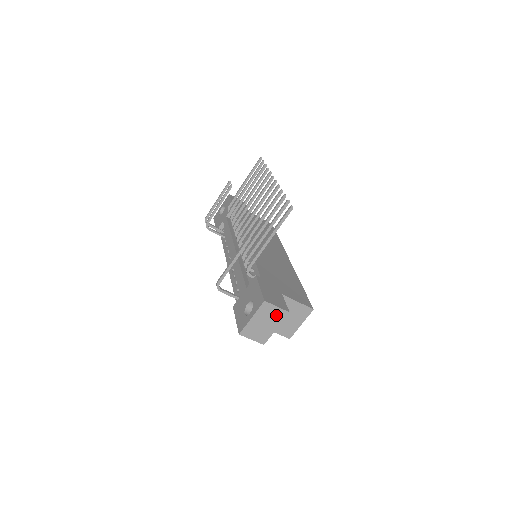
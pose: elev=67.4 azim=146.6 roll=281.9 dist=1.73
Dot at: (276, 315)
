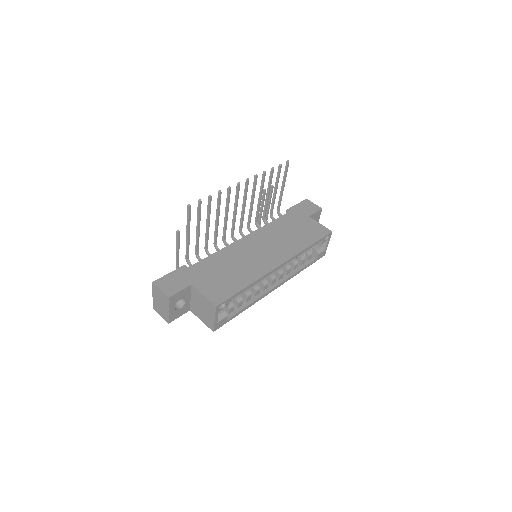
Dot at: (163, 298)
